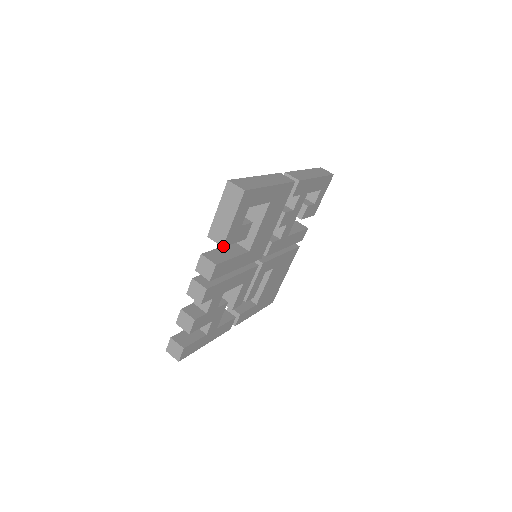
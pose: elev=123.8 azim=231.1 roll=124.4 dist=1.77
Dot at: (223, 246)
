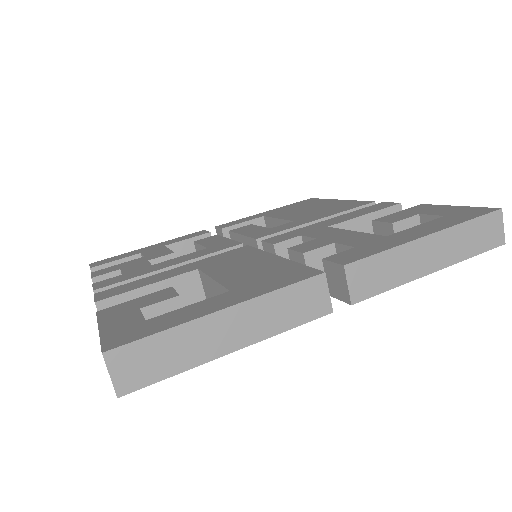
Dot at: occluded
